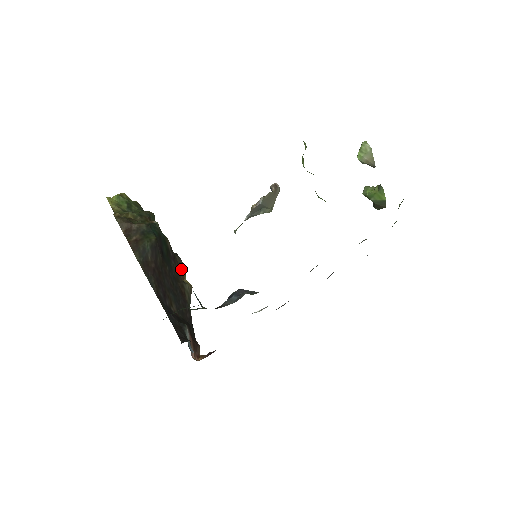
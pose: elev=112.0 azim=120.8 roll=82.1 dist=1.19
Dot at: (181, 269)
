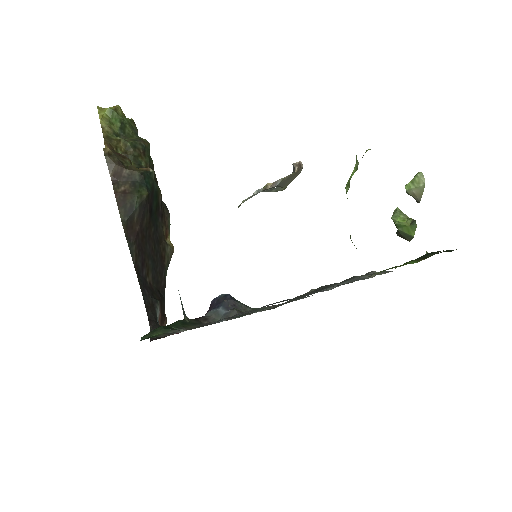
Dot at: (167, 225)
